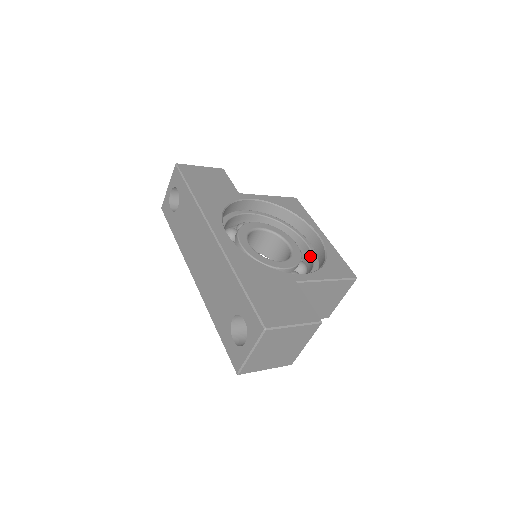
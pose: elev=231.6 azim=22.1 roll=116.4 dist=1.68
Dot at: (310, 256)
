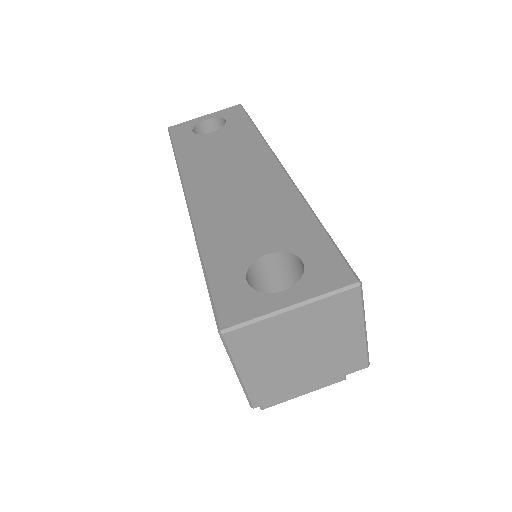
Dot at: occluded
